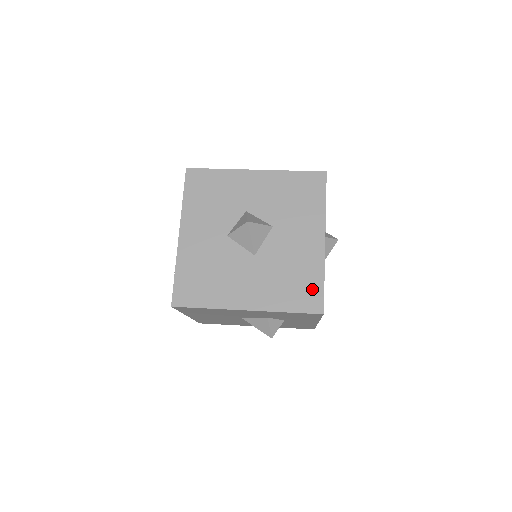
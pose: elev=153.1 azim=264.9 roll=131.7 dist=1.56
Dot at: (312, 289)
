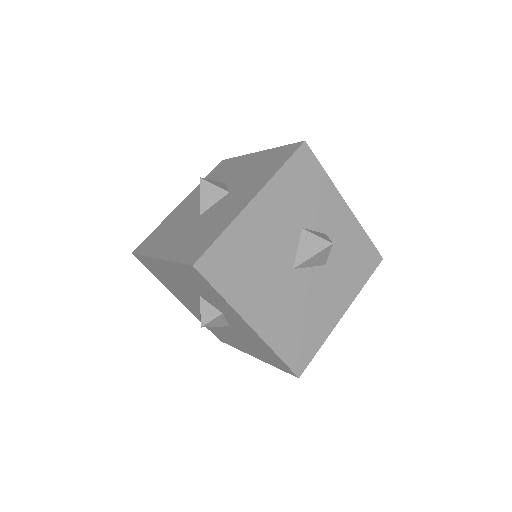
Dot at: (206, 242)
